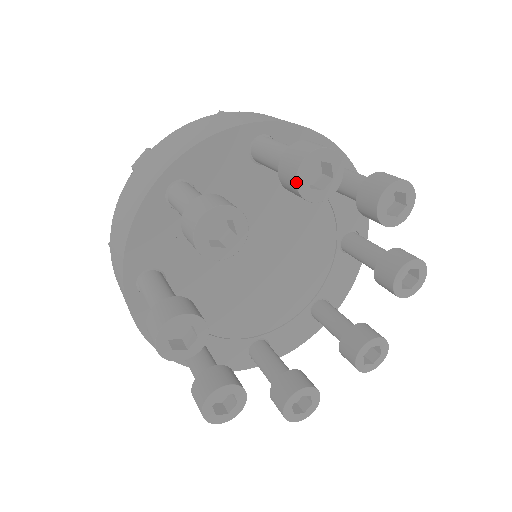
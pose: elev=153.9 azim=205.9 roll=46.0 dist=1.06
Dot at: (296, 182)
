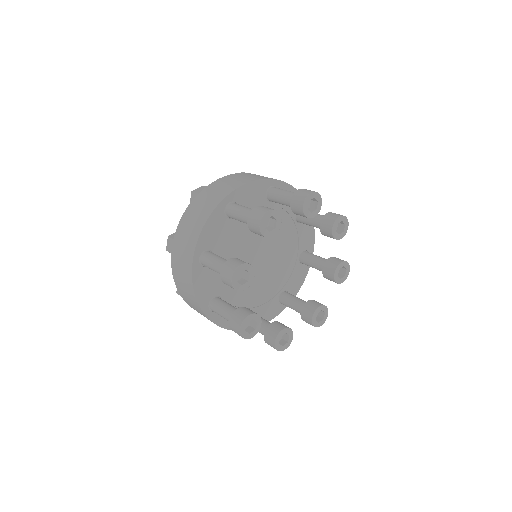
Dot at: (262, 235)
